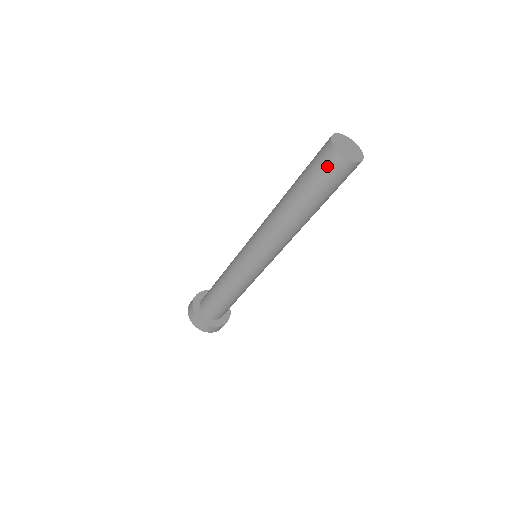
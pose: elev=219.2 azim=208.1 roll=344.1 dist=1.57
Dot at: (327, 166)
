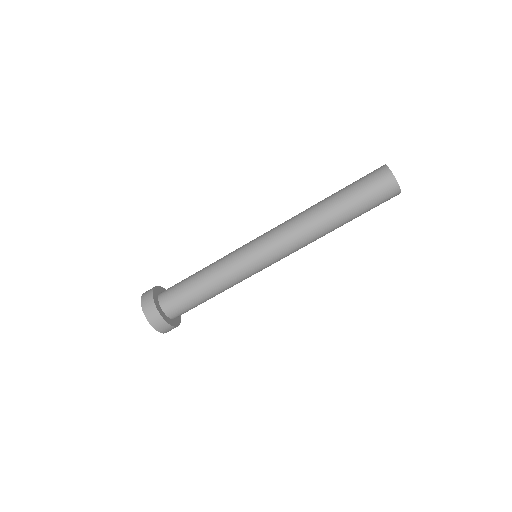
Dot at: (374, 176)
